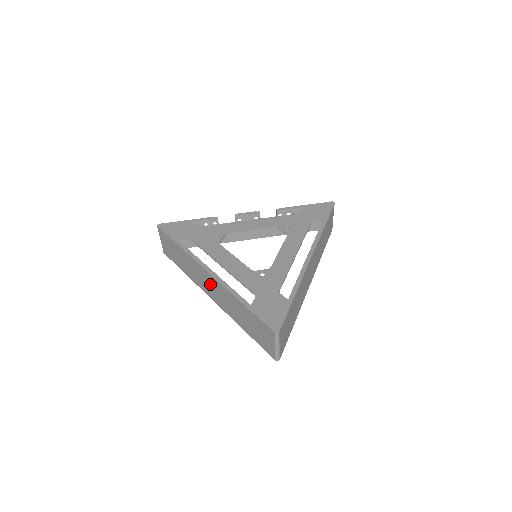
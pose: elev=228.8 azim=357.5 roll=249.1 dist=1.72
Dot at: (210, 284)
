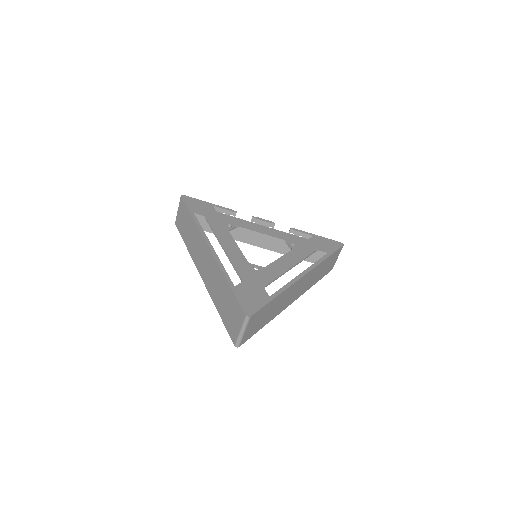
Dot at: (205, 259)
